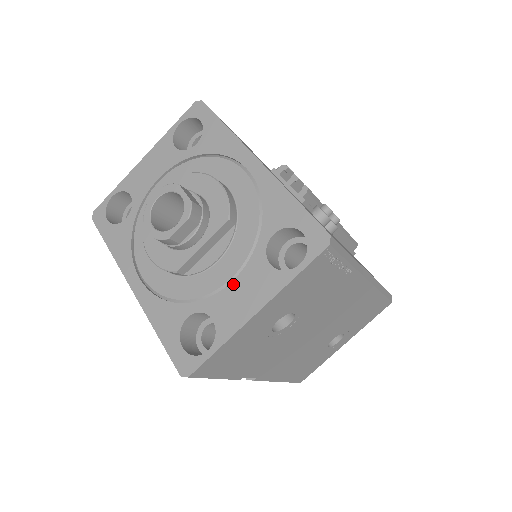
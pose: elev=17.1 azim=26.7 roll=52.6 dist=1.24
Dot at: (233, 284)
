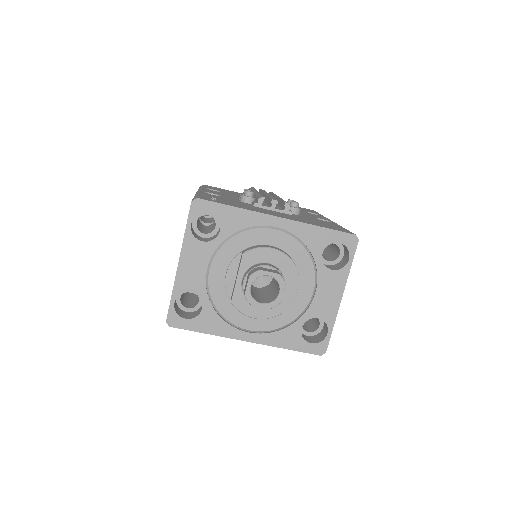
Dot at: (317, 294)
